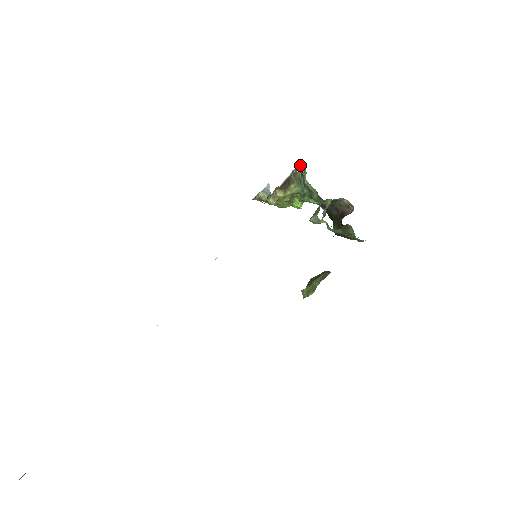
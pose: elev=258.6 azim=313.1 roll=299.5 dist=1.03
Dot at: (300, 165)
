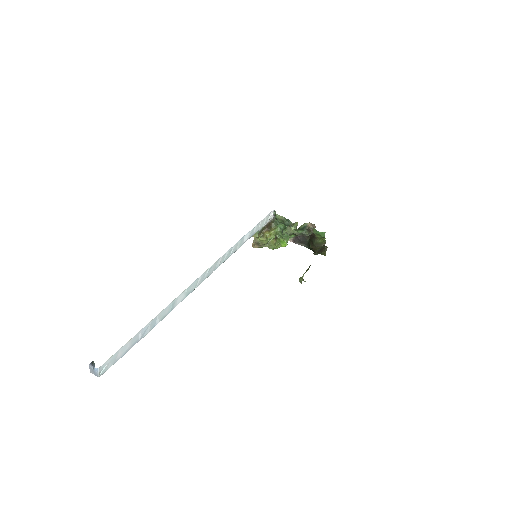
Dot at: (274, 216)
